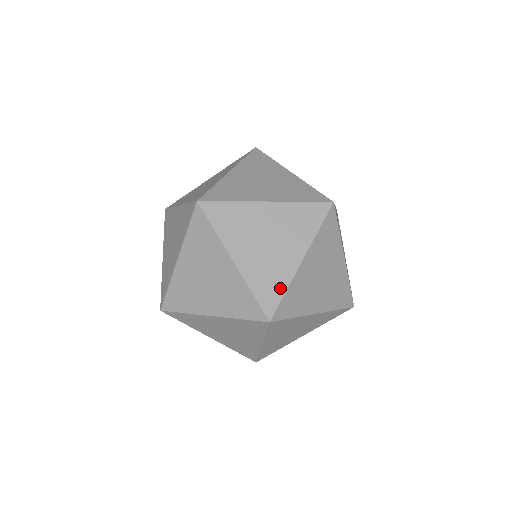
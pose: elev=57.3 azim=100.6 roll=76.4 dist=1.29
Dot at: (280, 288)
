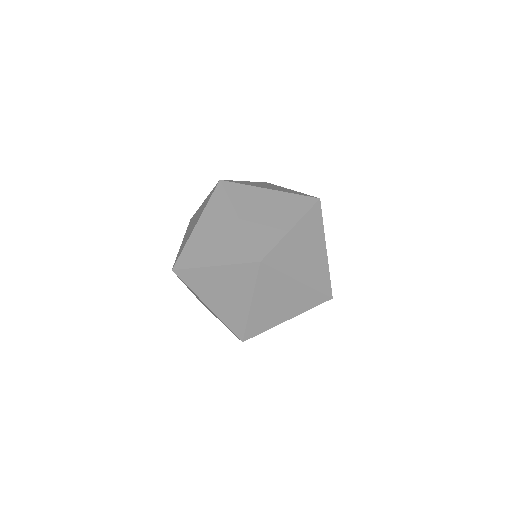
Dot at: (272, 242)
